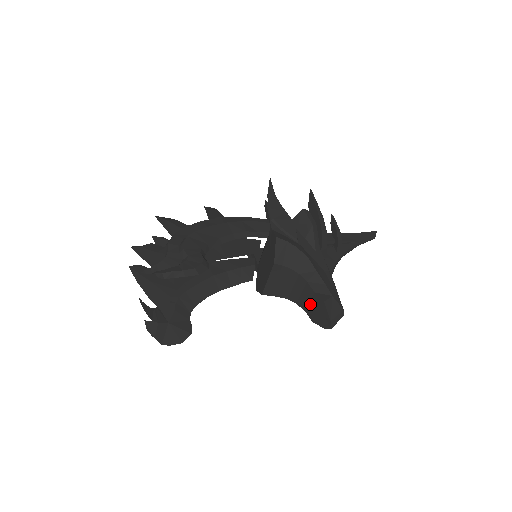
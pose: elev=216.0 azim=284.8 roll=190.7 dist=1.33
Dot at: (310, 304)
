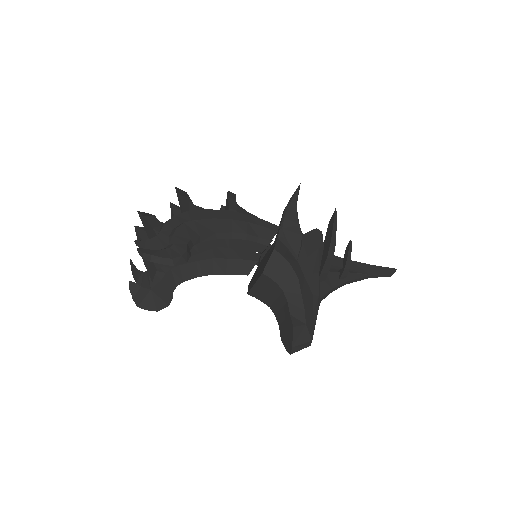
Dot at: (284, 322)
